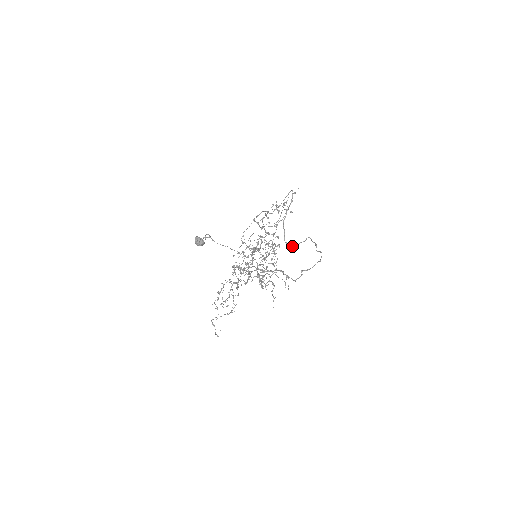
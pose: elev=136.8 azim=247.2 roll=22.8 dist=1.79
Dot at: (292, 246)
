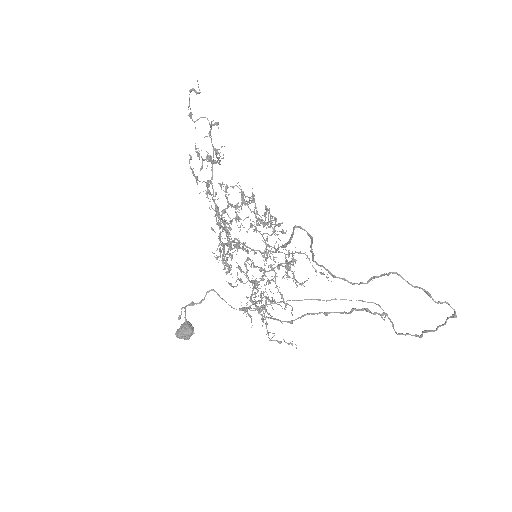
Dot at: occluded
